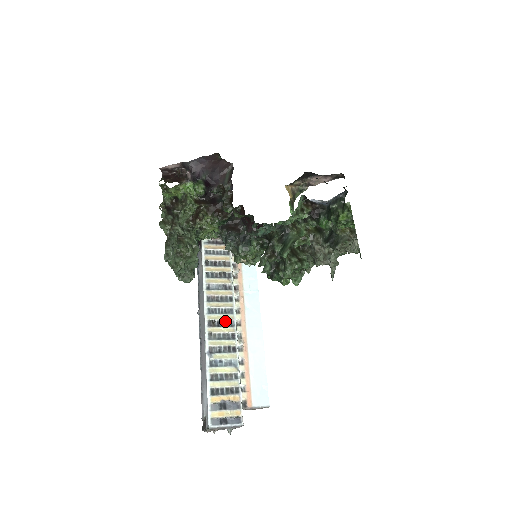
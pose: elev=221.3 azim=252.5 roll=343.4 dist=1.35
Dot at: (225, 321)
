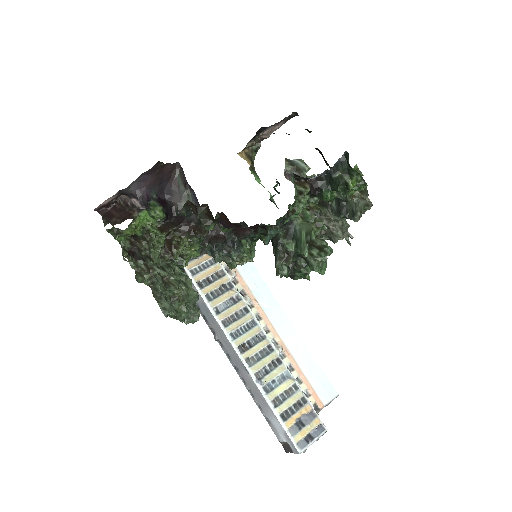
Dot at: (254, 337)
